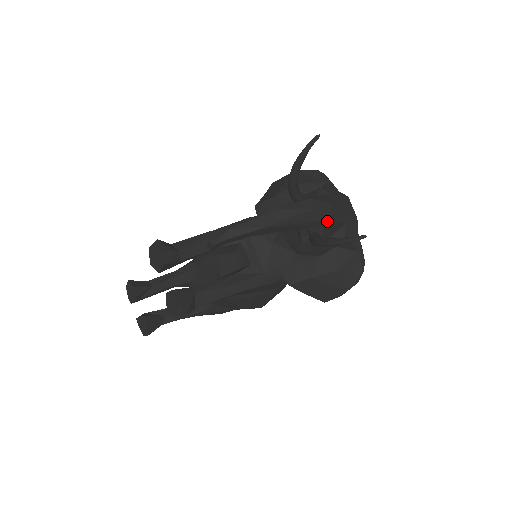
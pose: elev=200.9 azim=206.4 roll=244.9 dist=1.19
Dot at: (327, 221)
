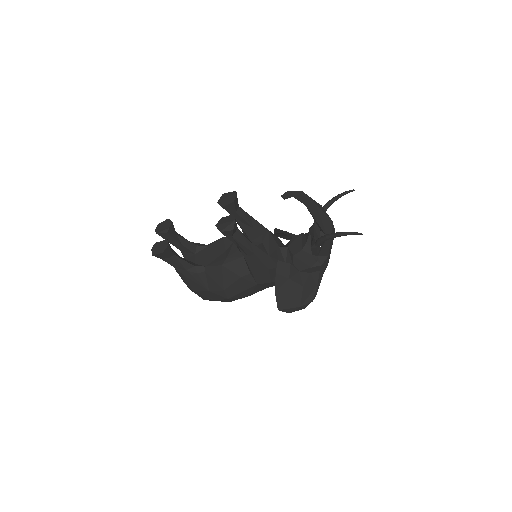
Dot at: occluded
